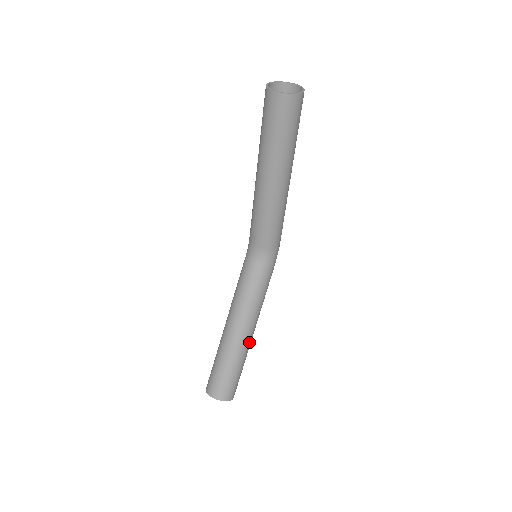
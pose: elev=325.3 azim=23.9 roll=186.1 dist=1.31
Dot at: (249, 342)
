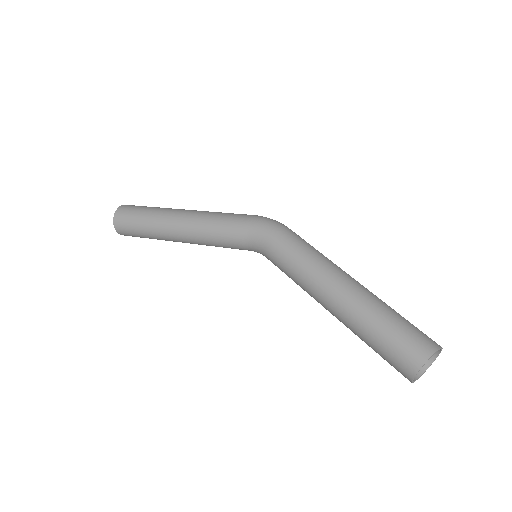
Dot at: occluded
